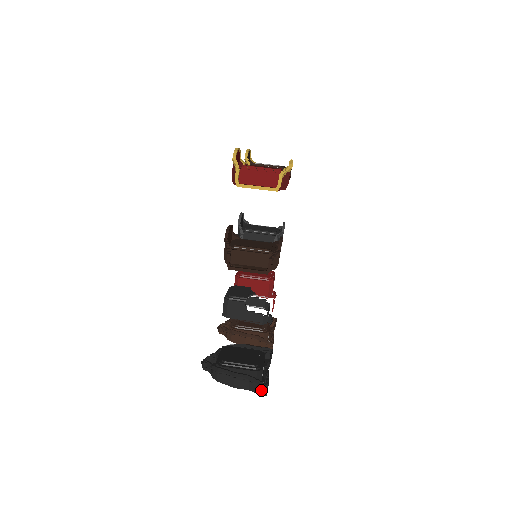
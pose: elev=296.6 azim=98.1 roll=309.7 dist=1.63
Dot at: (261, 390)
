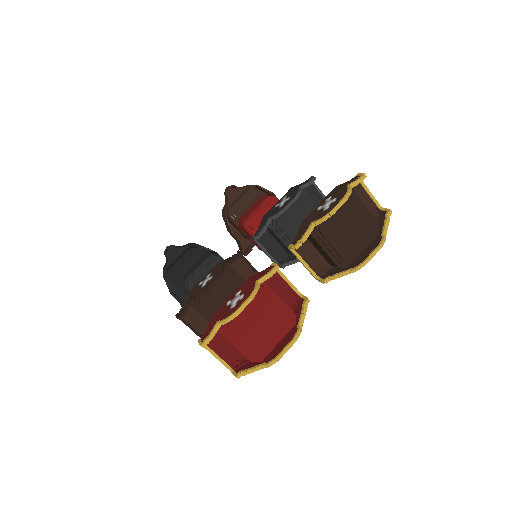
Dot at: occluded
